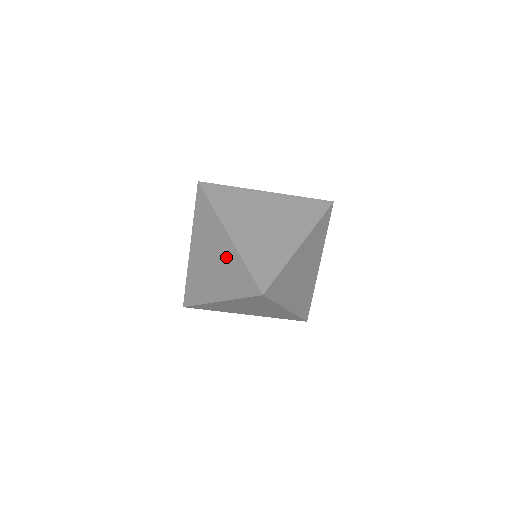
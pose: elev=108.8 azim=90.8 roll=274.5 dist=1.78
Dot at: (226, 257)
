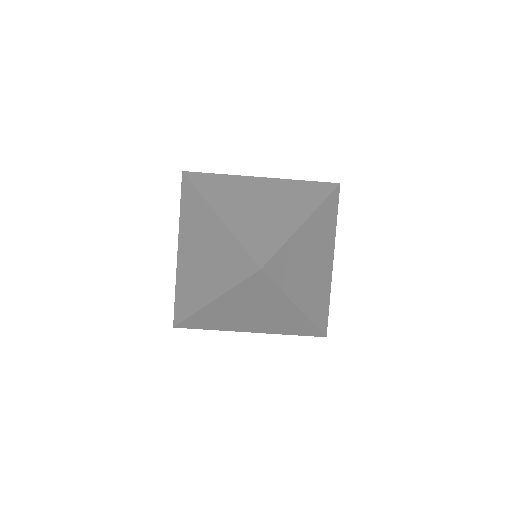
Dot at: (216, 242)
